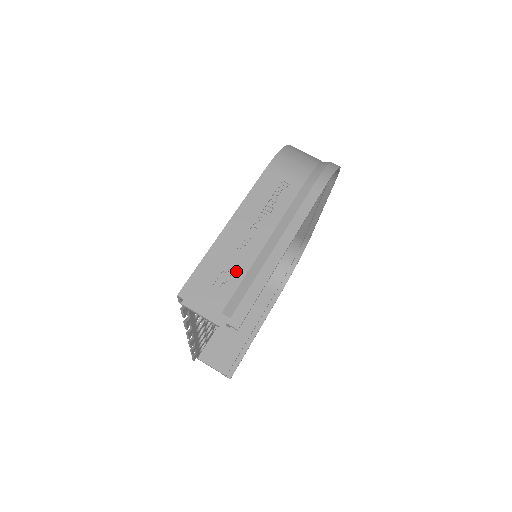
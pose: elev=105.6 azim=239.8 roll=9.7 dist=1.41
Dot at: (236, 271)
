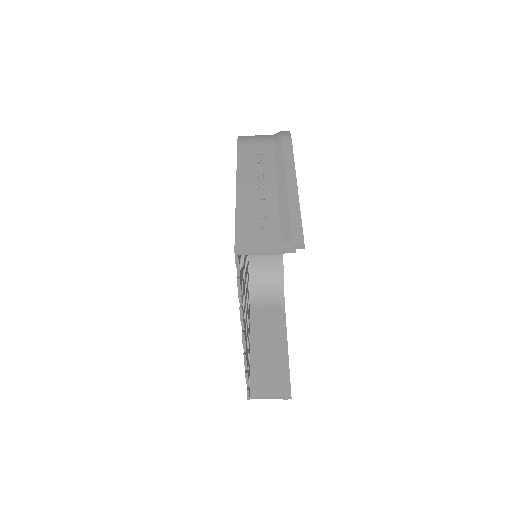
Dot at: (269, 214)
